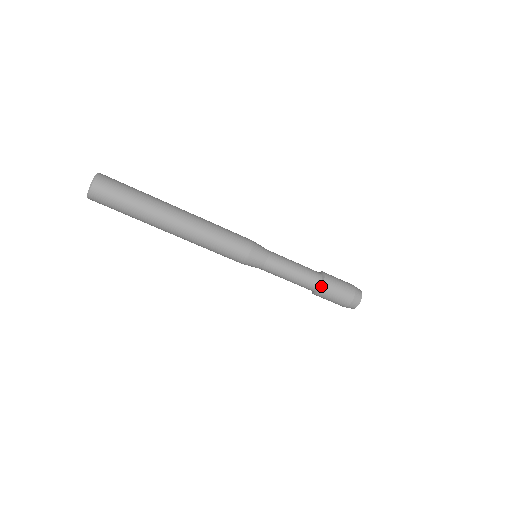
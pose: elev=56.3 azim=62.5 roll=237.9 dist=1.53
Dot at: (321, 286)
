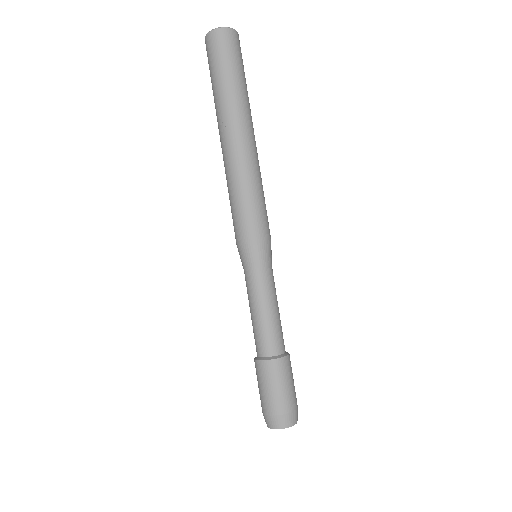
Dot at: (285, 355)
